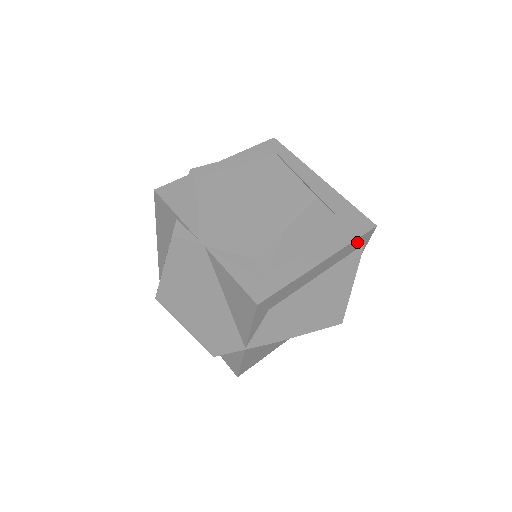
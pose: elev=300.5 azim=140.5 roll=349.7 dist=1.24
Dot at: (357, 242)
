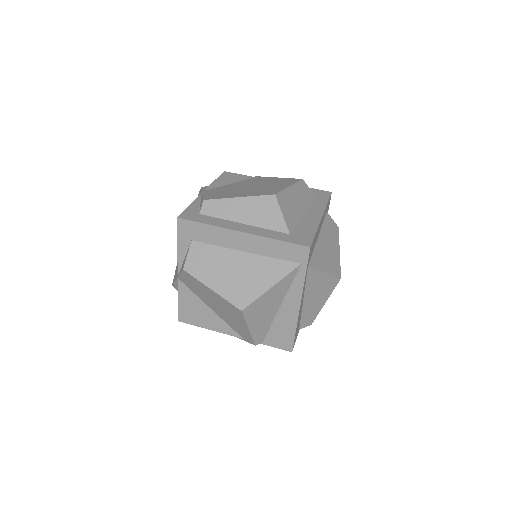
Dot at: (286, 248)
